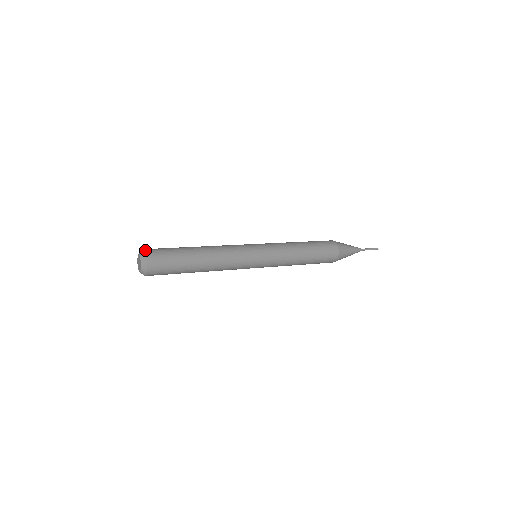
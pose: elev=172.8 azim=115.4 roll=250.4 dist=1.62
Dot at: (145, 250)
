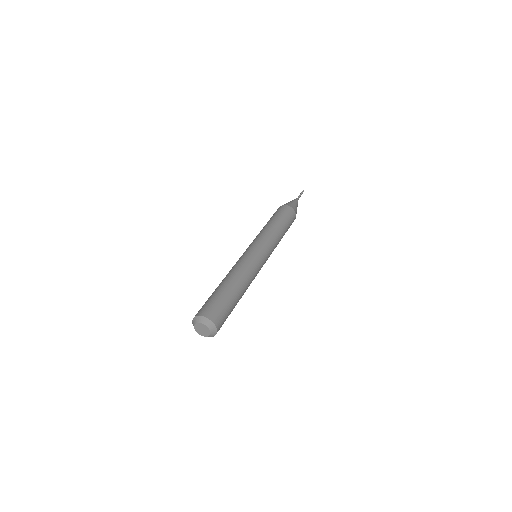
Dot at: (214, 323)
